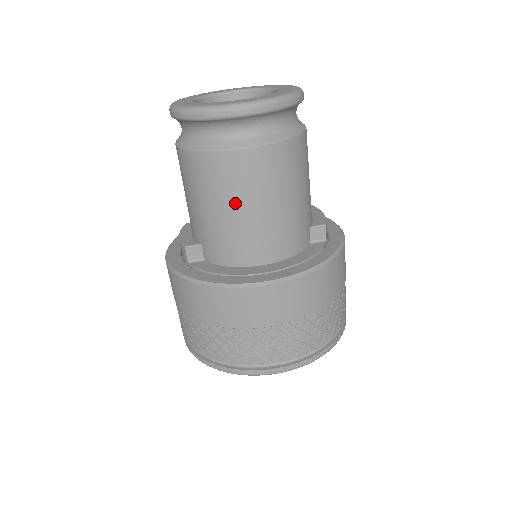
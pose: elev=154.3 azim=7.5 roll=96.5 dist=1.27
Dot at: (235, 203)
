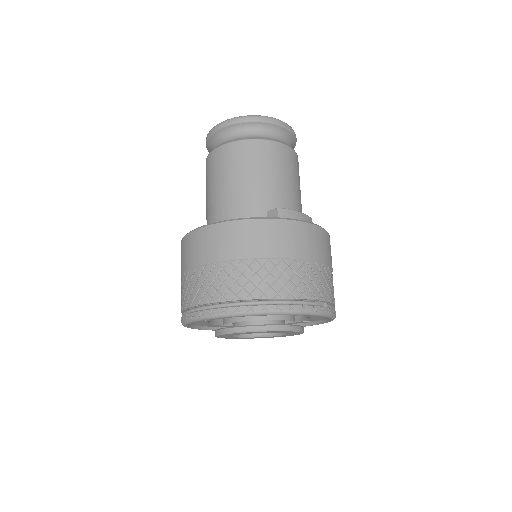
Dot at: (210, 187)
